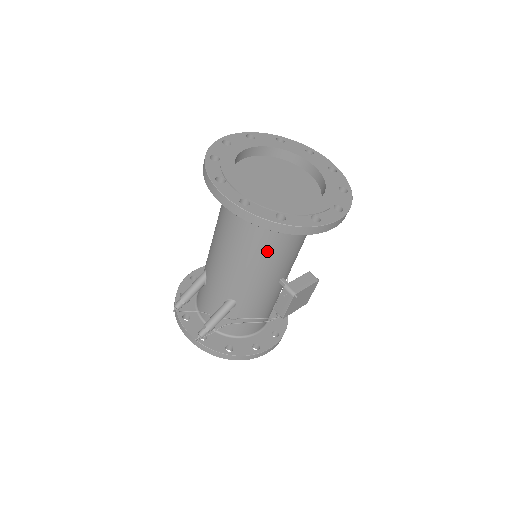
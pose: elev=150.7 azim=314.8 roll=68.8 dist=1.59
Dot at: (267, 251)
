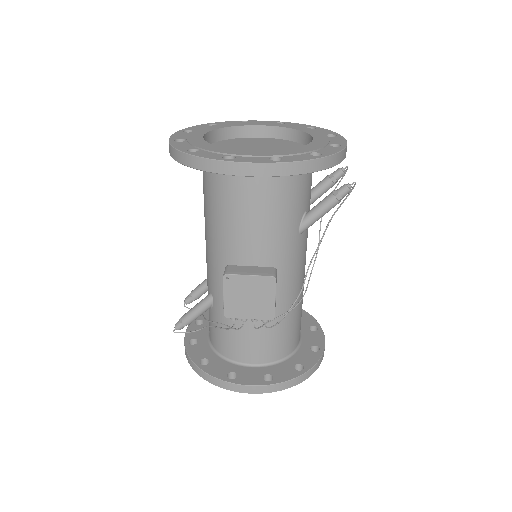
Dot at: (218, 218)
